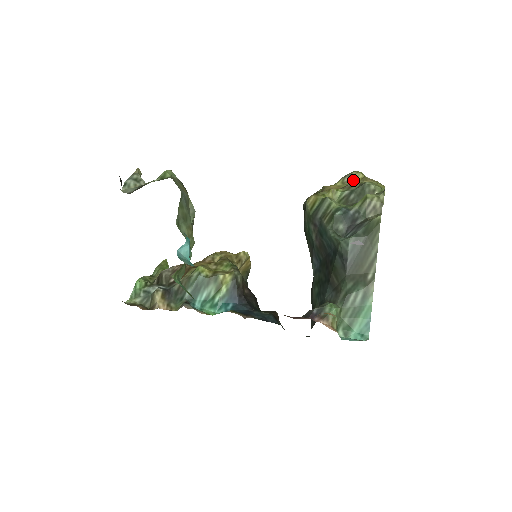
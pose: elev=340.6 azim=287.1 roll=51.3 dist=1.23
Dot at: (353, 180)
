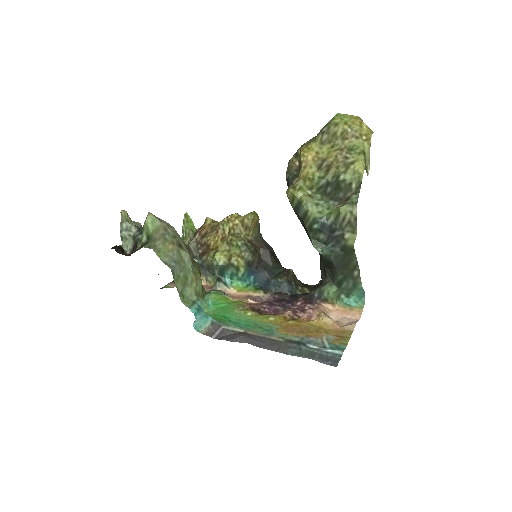
Dot at: (332, 138)
